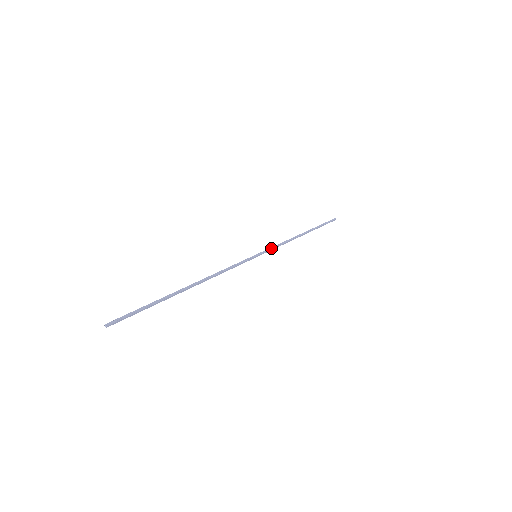
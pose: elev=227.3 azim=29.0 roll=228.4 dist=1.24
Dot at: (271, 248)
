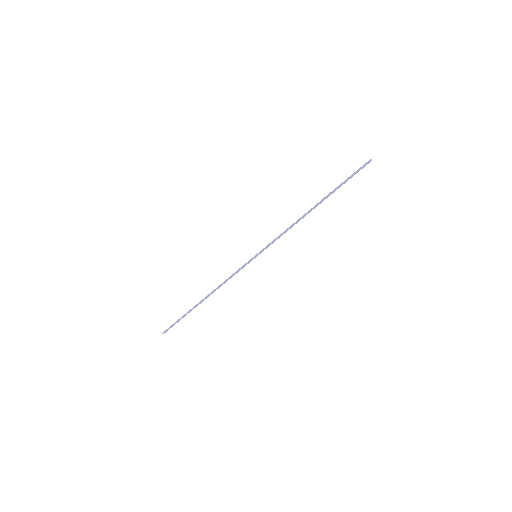
Dot at: (271, 242)
